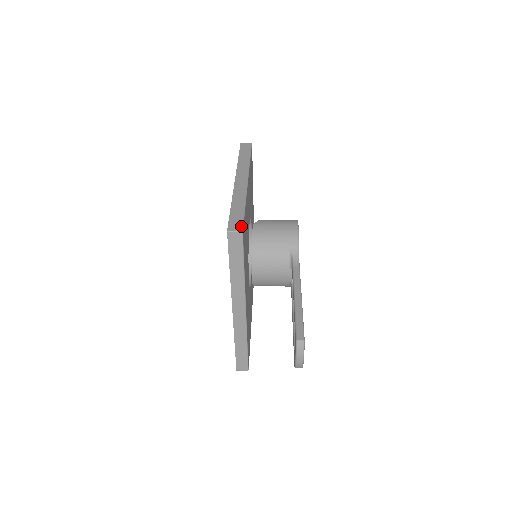
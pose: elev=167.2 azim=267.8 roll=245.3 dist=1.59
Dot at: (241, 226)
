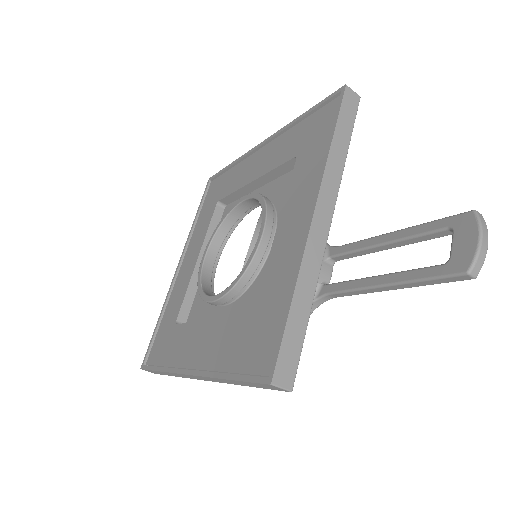
Dot at: occluded
